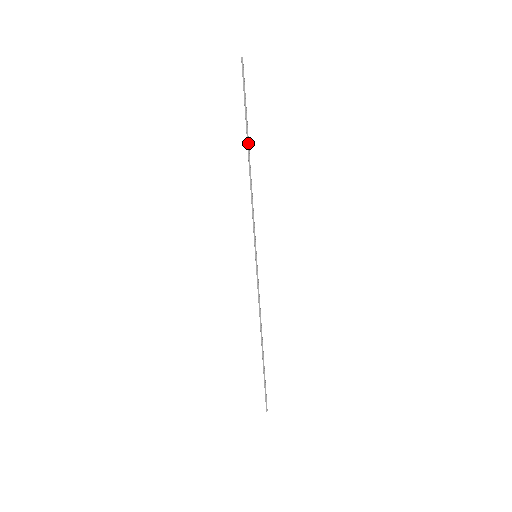
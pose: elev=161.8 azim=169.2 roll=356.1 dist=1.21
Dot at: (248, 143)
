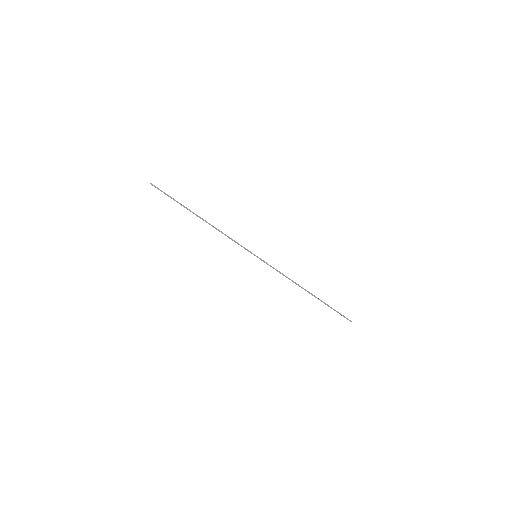
Dot at: (194, 213)
